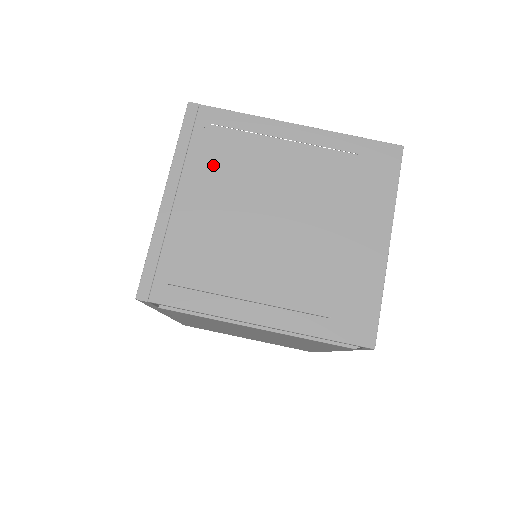
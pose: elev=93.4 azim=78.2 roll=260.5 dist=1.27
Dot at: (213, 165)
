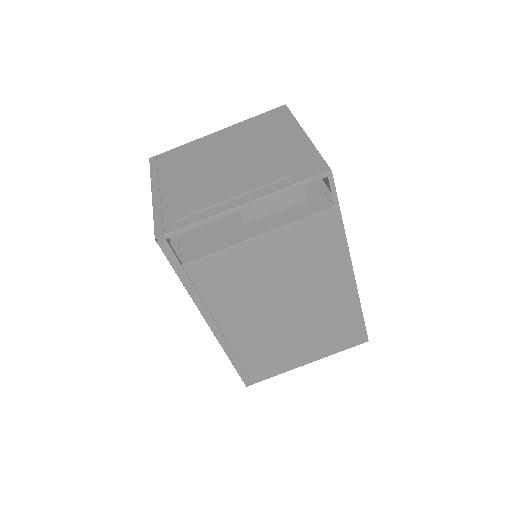
Dot at: (176, 168)
